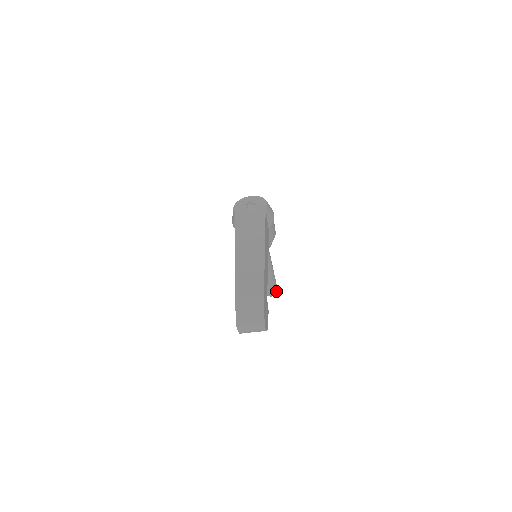
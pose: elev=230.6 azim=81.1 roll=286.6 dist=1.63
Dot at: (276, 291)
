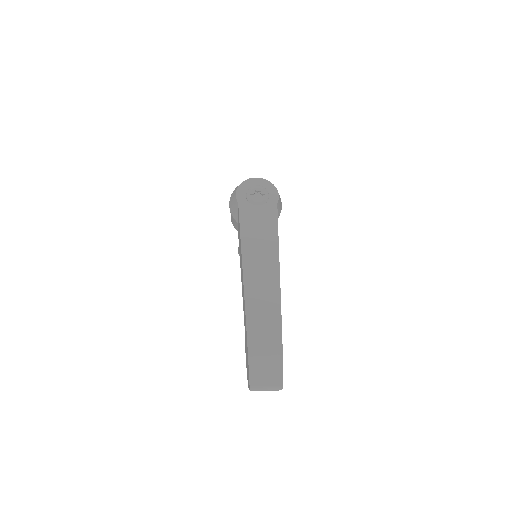
Dot at: occluded
